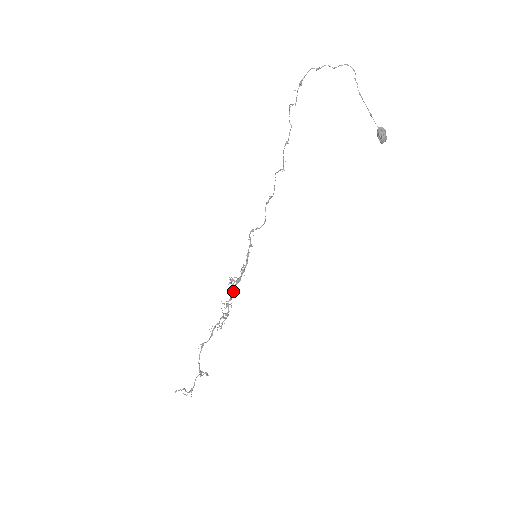
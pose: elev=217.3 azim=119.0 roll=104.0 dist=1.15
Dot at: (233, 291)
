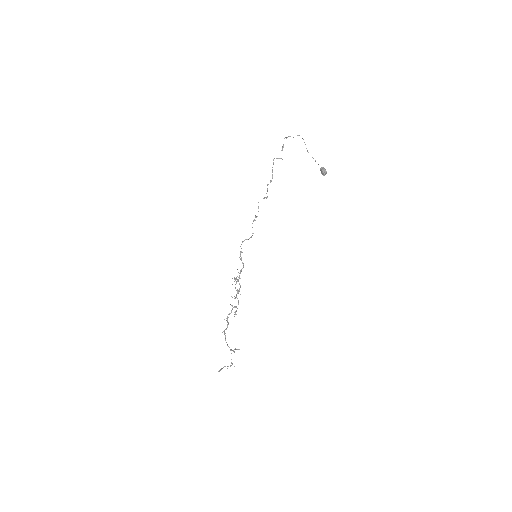
Dot at: (240, 285)
